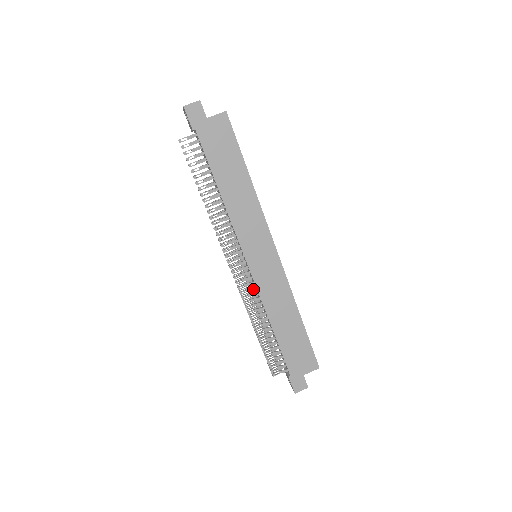
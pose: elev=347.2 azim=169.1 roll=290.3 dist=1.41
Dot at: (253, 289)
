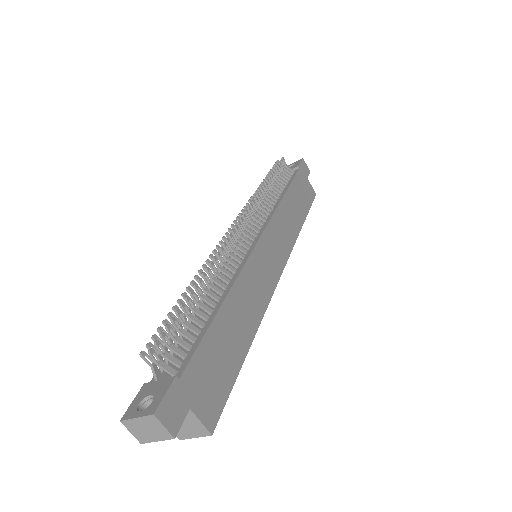
Dot at: (238, 259)
